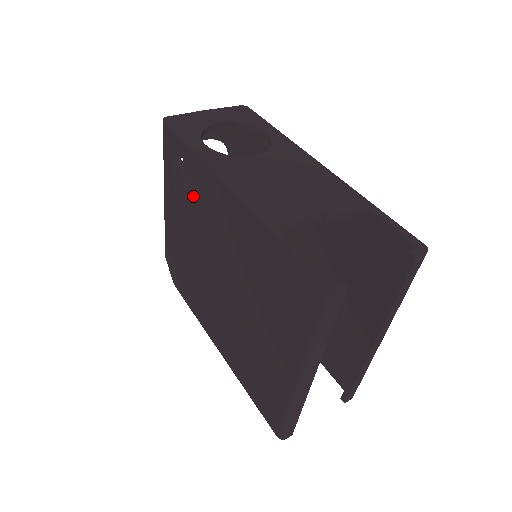
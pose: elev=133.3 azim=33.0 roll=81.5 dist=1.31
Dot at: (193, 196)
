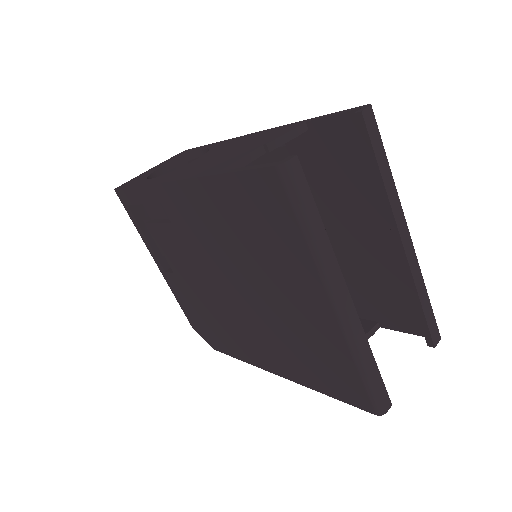
Dot at: (165, 230)
